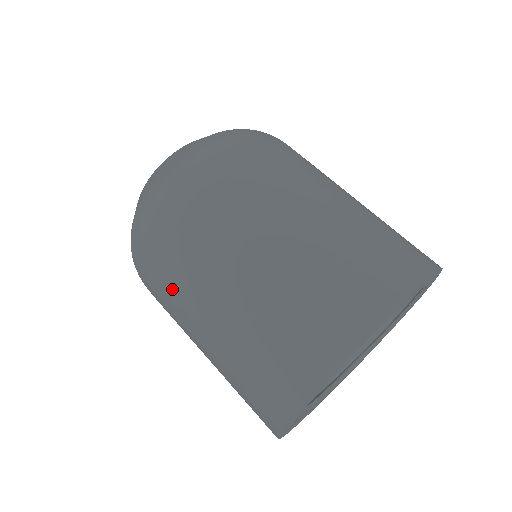
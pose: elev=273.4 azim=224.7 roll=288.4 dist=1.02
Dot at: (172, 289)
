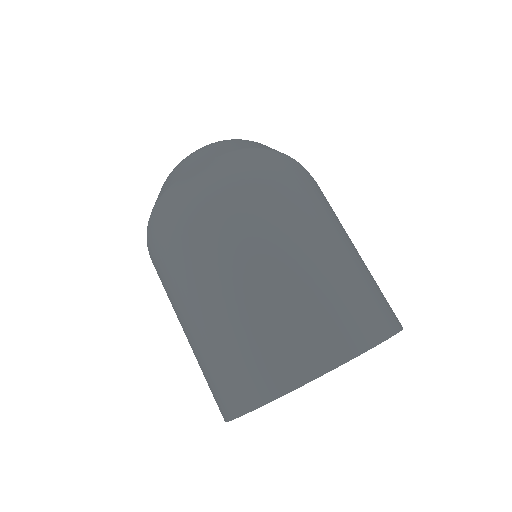
Dot at: (171, 281)
